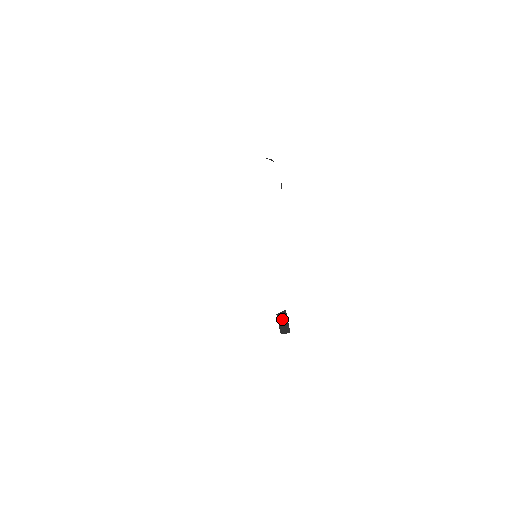
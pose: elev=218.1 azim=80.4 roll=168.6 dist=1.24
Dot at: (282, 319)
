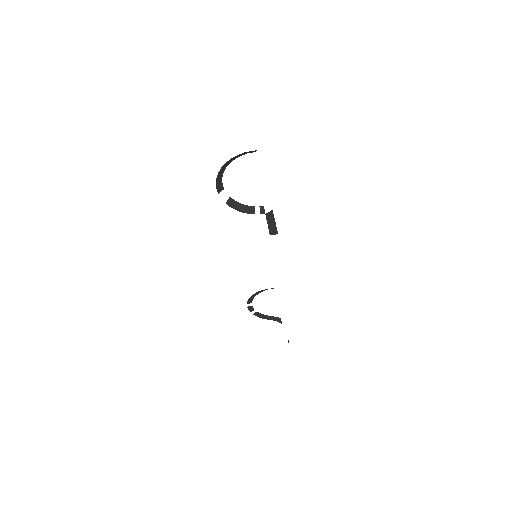
Dot at: (270, 219)
